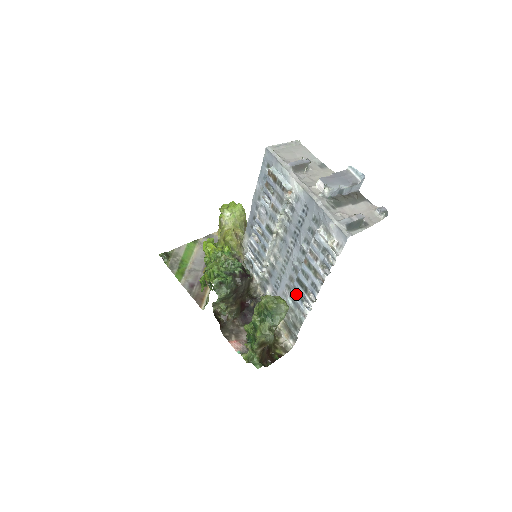
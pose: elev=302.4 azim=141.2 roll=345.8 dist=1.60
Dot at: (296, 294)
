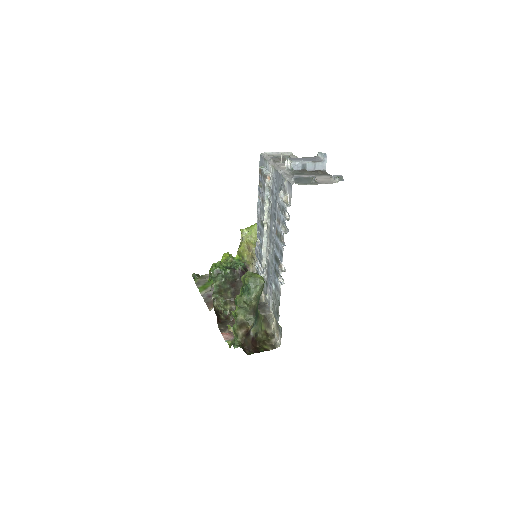
Dot at: (275, 274)
